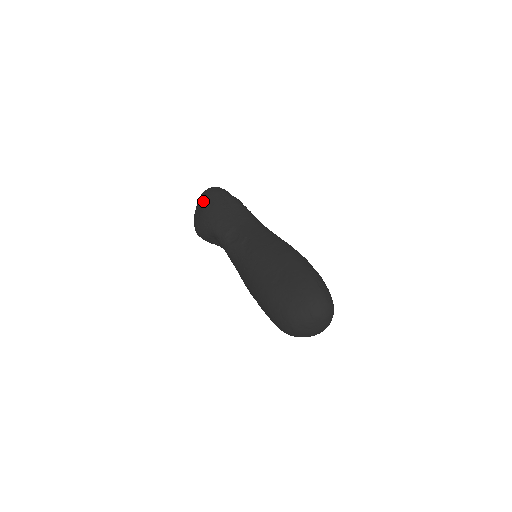
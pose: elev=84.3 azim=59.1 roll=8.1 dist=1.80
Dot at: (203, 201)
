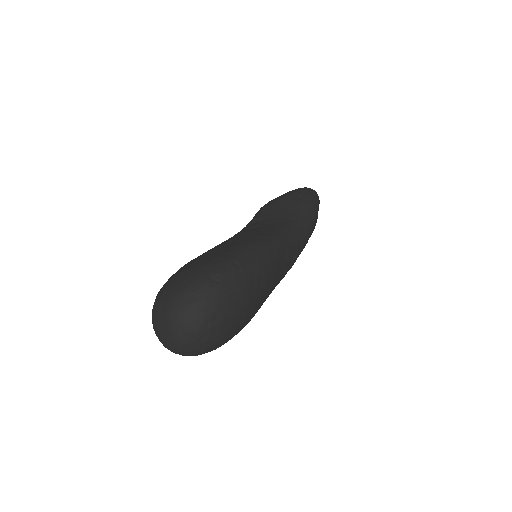
Dot at: occluded
